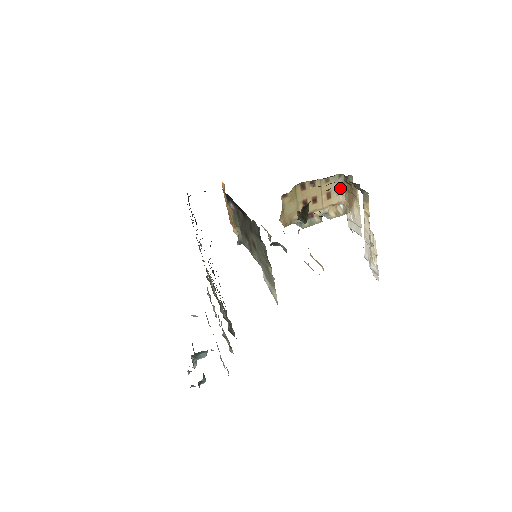
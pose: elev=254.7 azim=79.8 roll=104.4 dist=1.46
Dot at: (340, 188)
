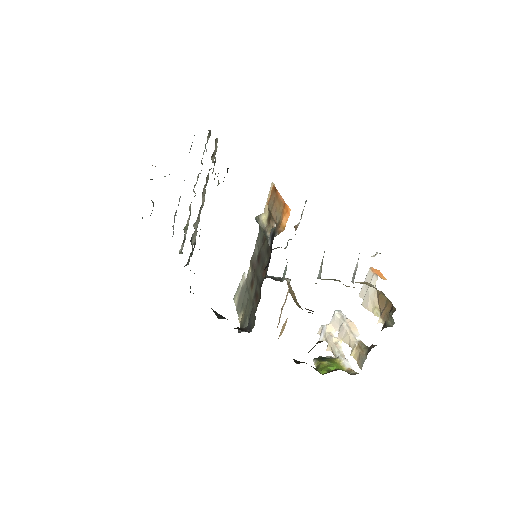
Dot at: occluded
